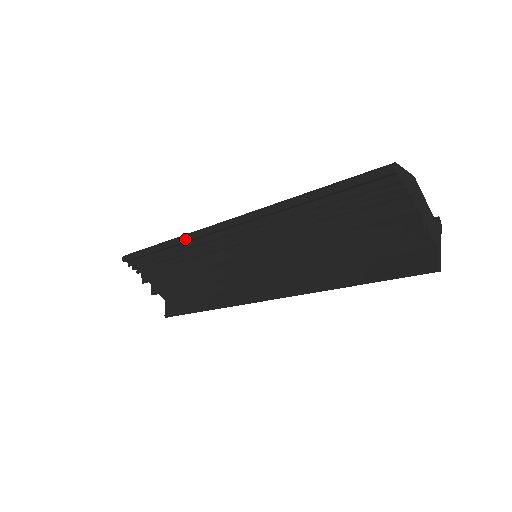
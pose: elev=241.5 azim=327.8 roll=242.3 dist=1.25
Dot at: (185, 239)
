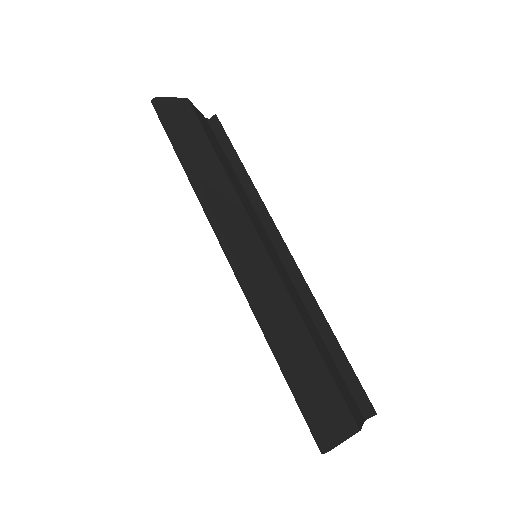
Dot at: (199, 200)
